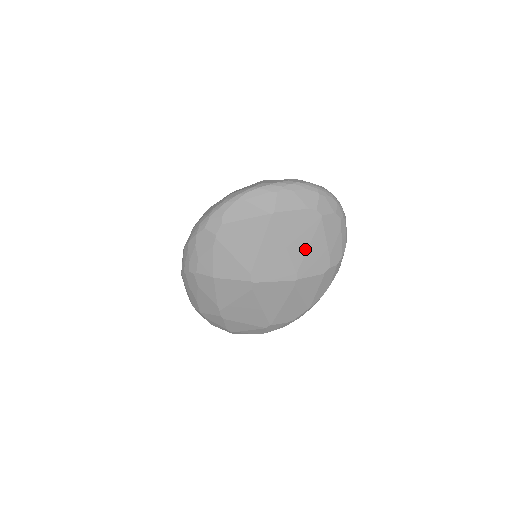
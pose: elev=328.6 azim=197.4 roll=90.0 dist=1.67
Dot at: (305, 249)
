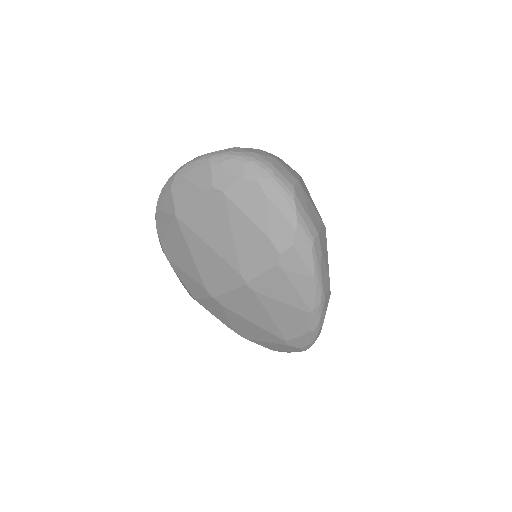
Dot at: (231, 241)
